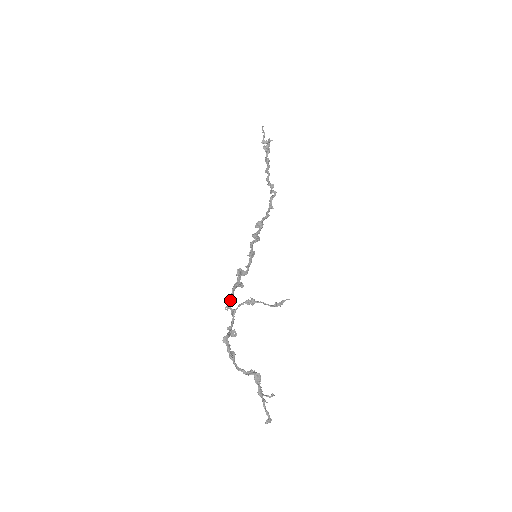
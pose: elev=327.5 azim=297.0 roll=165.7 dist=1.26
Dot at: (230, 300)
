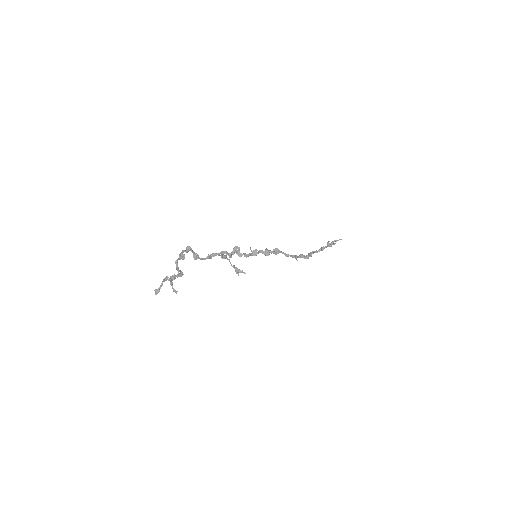
Dot at: occluded
